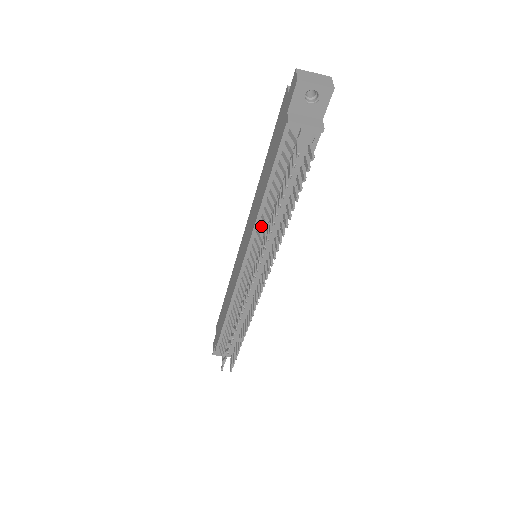
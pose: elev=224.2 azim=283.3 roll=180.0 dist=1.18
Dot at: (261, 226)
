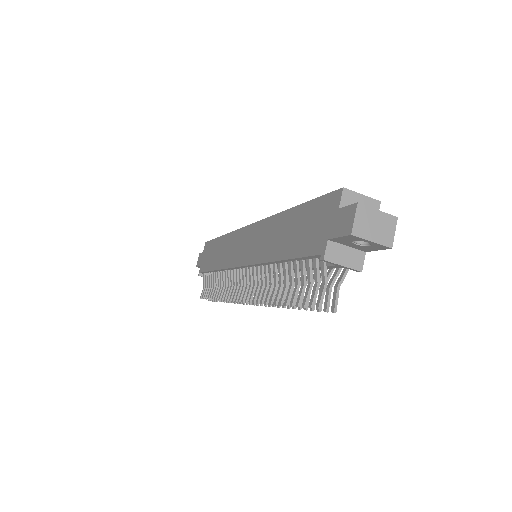
Dot at: (266, 271)
